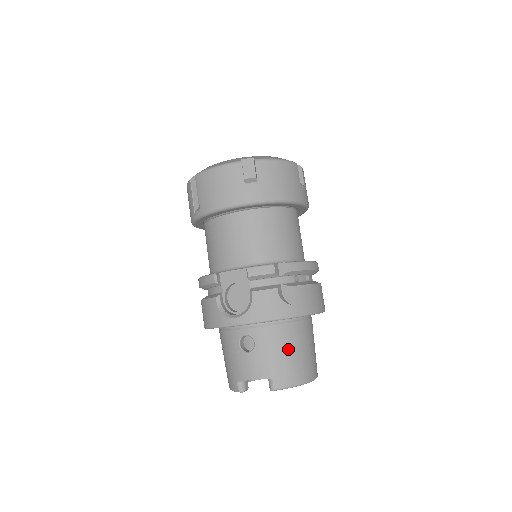
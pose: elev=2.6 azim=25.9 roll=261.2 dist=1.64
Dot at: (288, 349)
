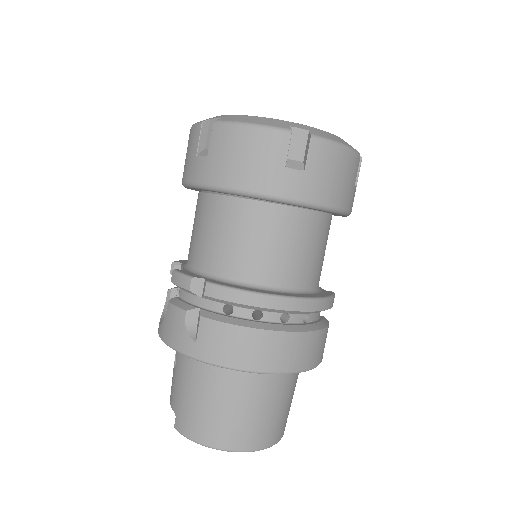
Dot at: (197, 393)
